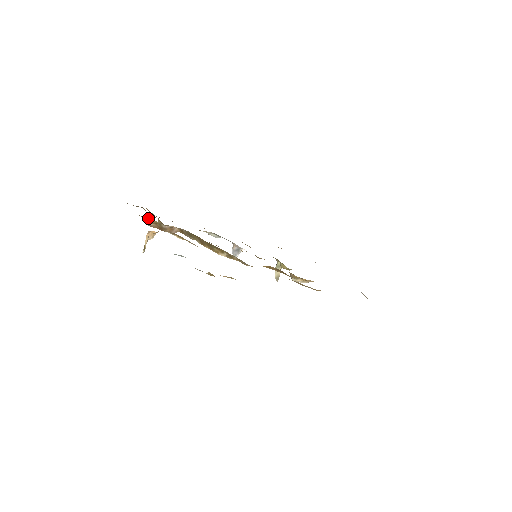
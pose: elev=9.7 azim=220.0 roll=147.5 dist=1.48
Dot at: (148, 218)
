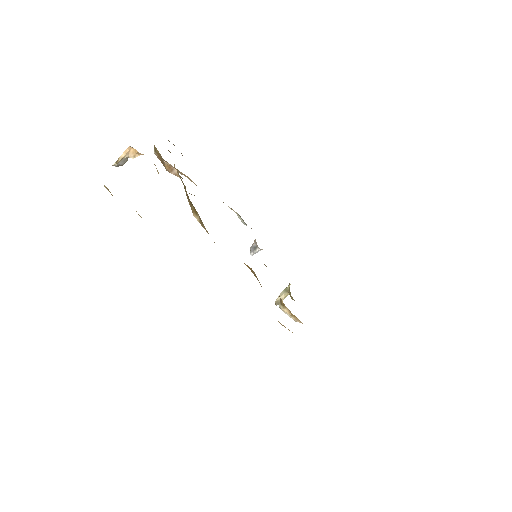
Dot at: occluded
